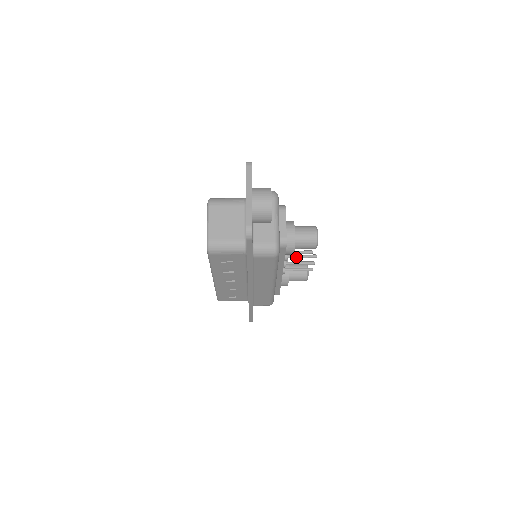
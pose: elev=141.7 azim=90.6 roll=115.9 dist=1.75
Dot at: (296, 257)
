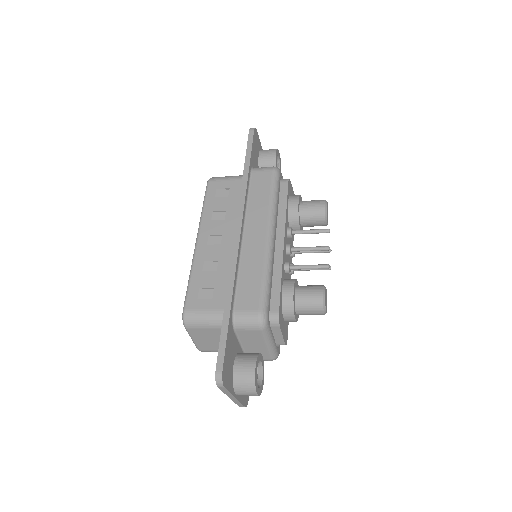
Dot at: (303, 230)
